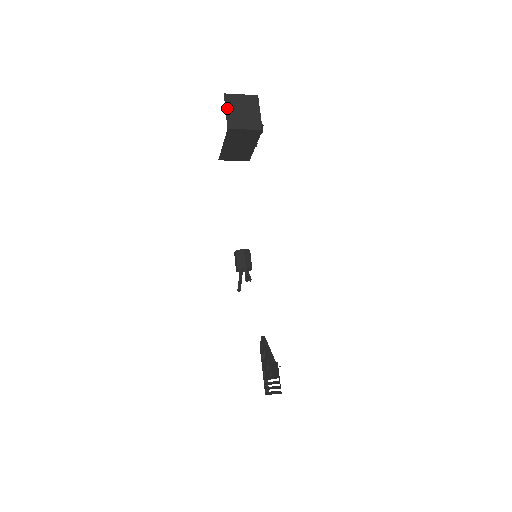
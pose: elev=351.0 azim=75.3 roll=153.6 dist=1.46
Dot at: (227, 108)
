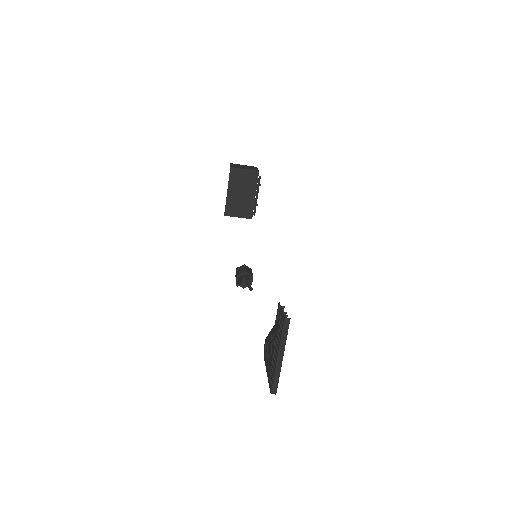
Dot at: occluded
